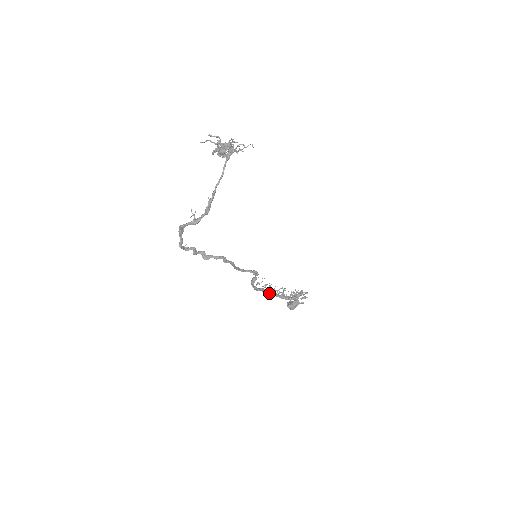
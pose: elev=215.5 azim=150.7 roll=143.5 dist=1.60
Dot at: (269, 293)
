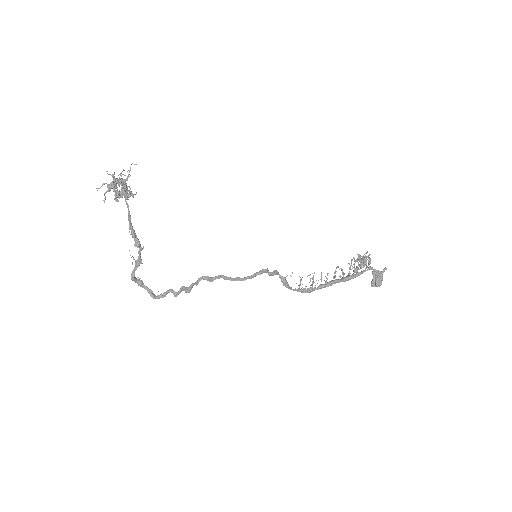
Dot at: (325, 285)
